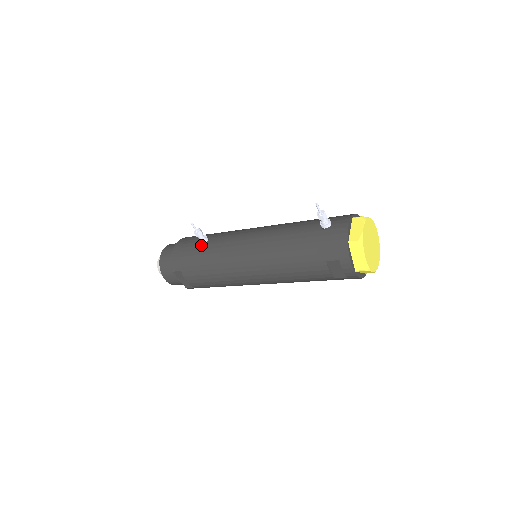
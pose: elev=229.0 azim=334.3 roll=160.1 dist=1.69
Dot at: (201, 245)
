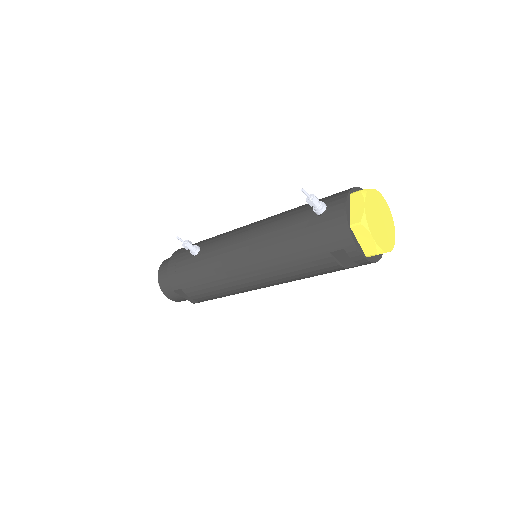
Dot at: (194, 257)
